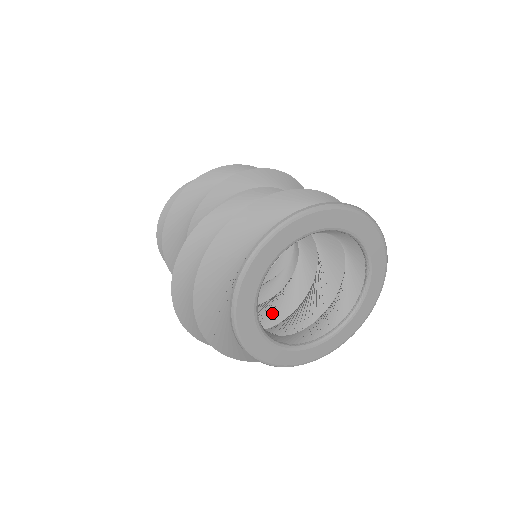
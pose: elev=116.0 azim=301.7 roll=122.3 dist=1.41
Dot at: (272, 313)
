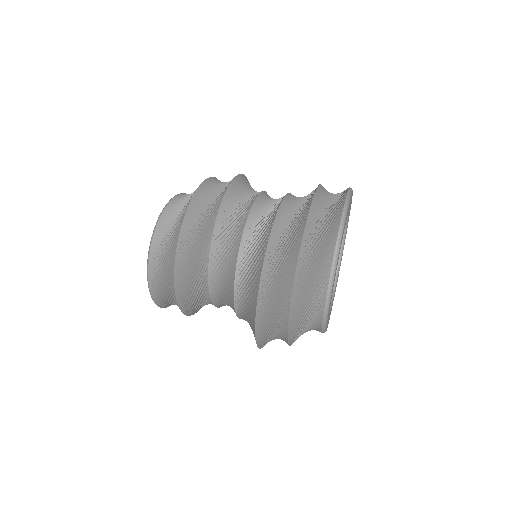
Dot at: occluded
